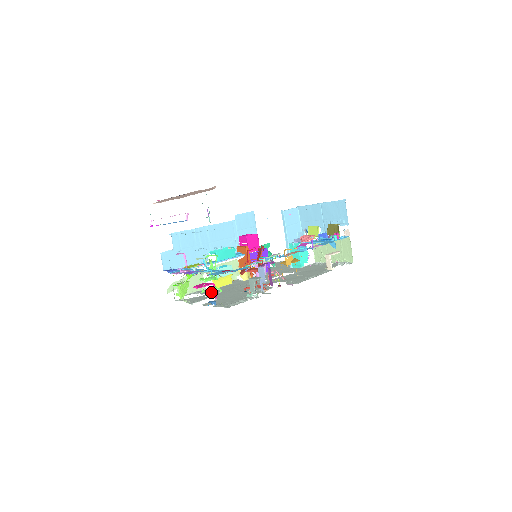
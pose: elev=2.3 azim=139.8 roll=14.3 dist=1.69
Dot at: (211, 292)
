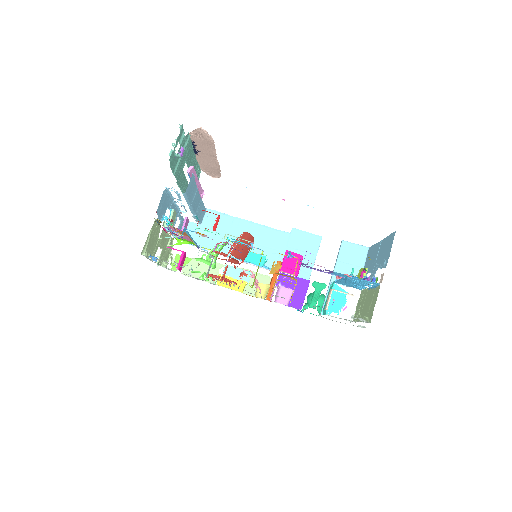
Dot at: occluded
